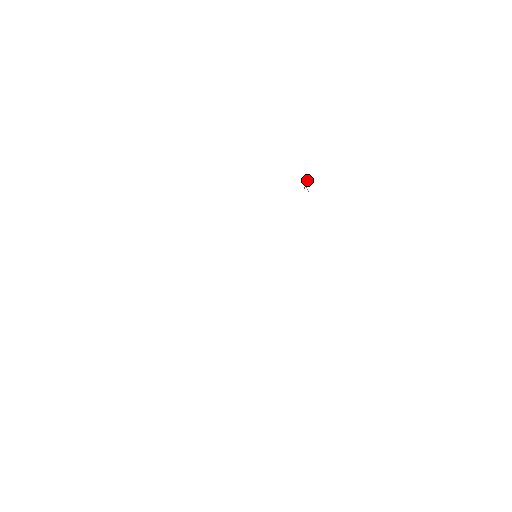
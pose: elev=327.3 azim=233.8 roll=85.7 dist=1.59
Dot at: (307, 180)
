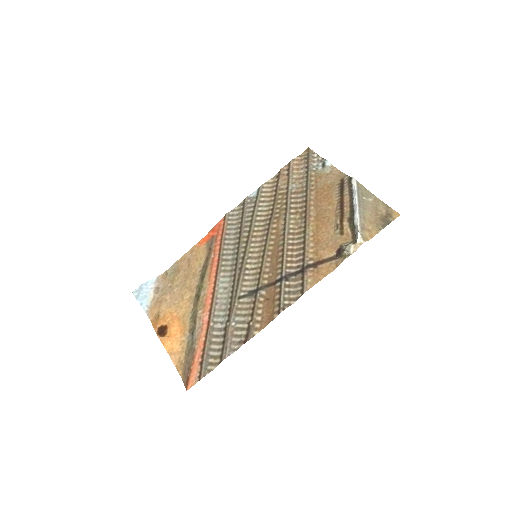
Dot at: (349, 247)
